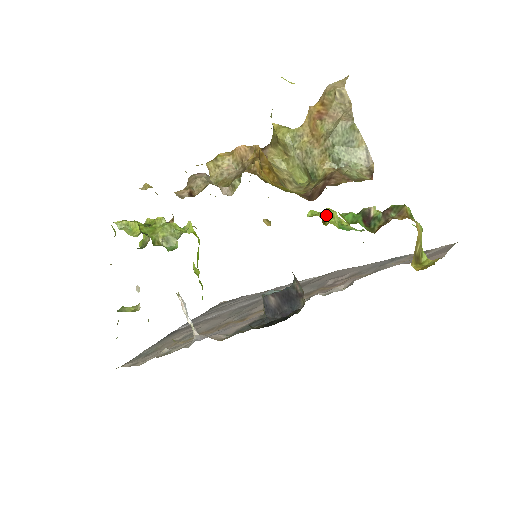
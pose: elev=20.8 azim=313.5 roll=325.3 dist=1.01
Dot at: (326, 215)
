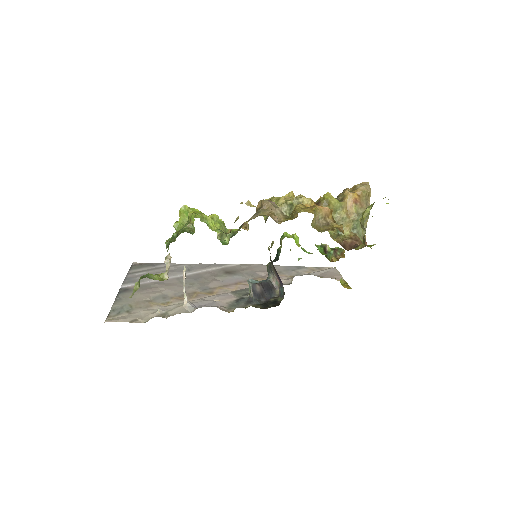
Dot at: (296, 239)
